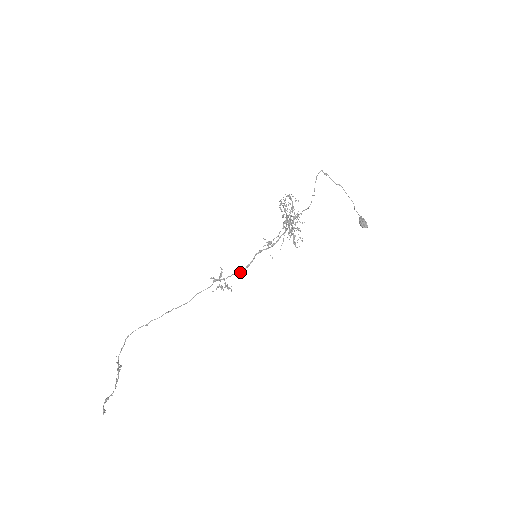
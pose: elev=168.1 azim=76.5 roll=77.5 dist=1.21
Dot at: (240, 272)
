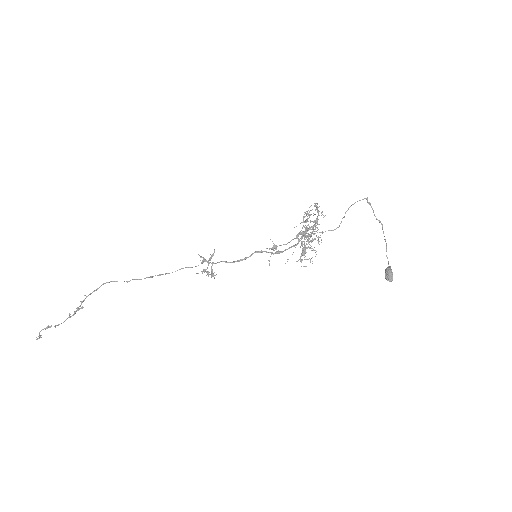
Dot at: (230, 262)
